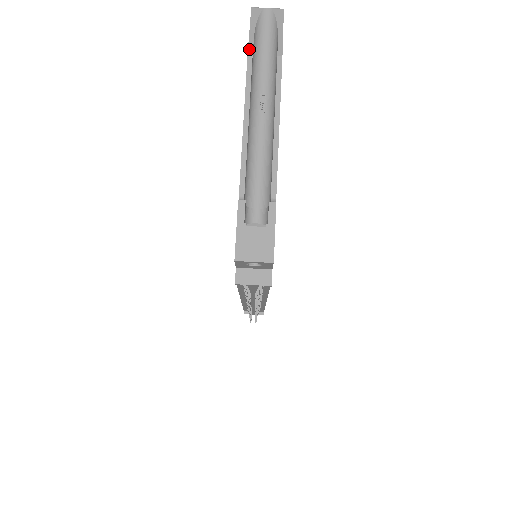
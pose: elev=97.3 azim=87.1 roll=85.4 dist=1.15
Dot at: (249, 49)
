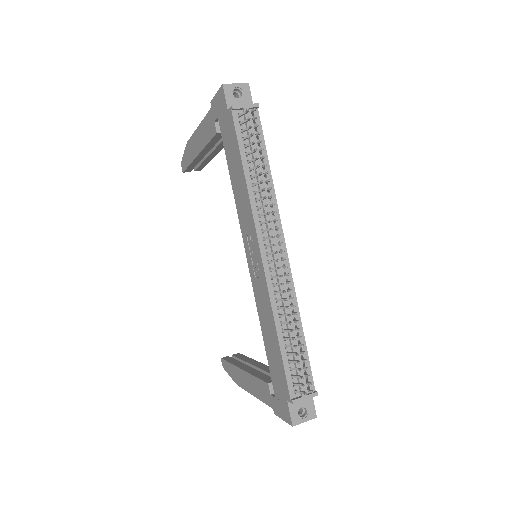
Dot at: (187, 144)
